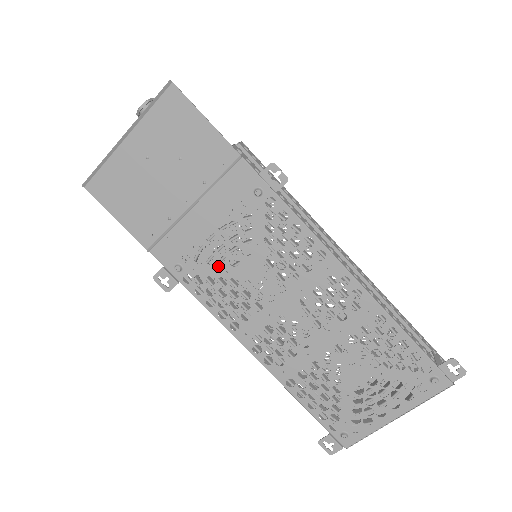
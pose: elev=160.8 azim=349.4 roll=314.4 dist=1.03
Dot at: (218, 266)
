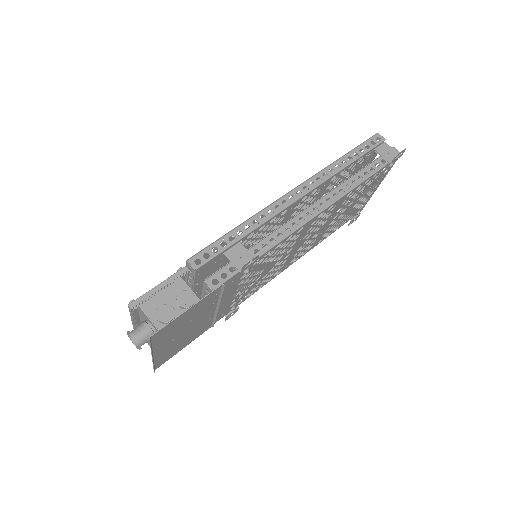
Dot at: (251, 287)
